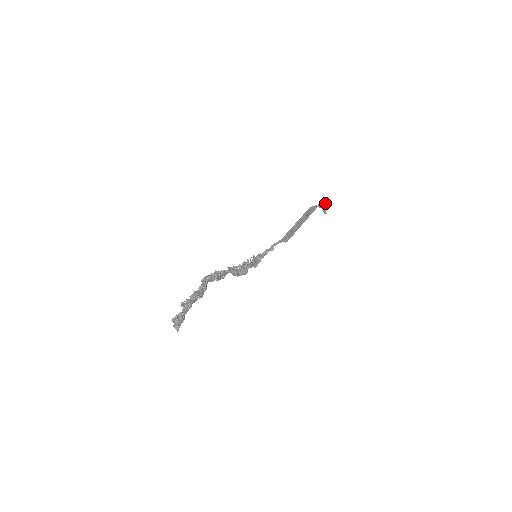
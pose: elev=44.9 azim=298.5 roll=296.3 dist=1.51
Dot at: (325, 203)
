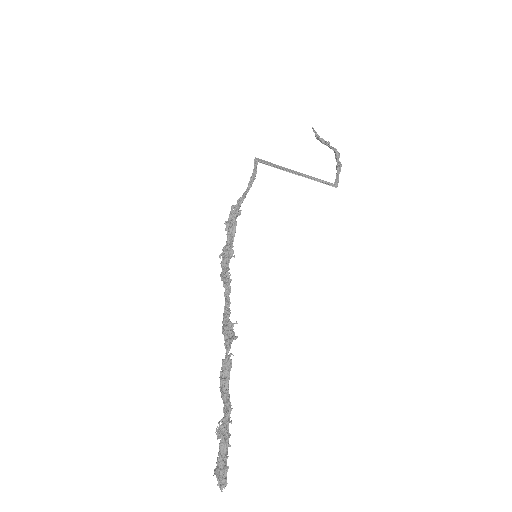
Dot at: occluded
